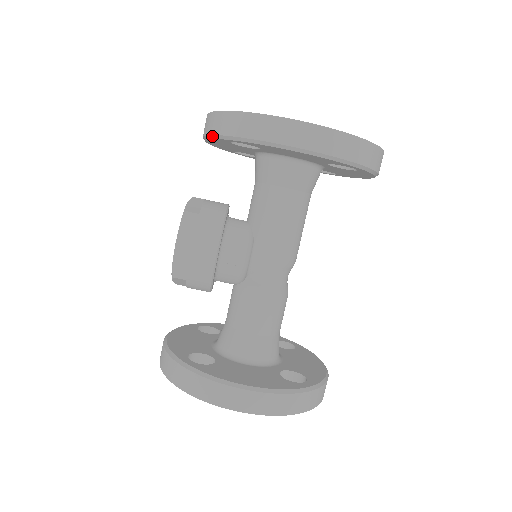
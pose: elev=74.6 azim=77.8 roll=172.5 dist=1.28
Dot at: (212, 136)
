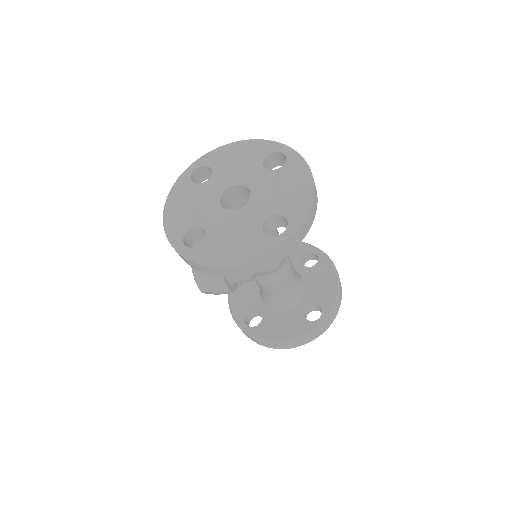
Dot at: occluded
